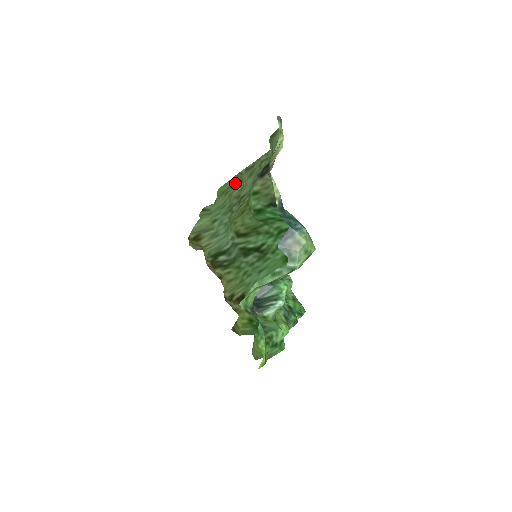
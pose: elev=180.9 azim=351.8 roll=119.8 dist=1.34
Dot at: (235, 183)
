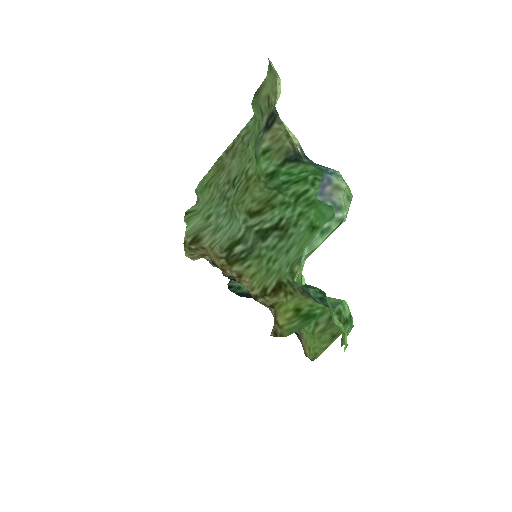
Dot at: (217, 171)
